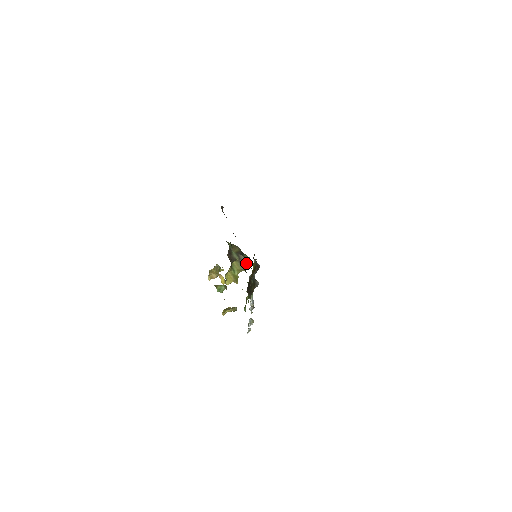
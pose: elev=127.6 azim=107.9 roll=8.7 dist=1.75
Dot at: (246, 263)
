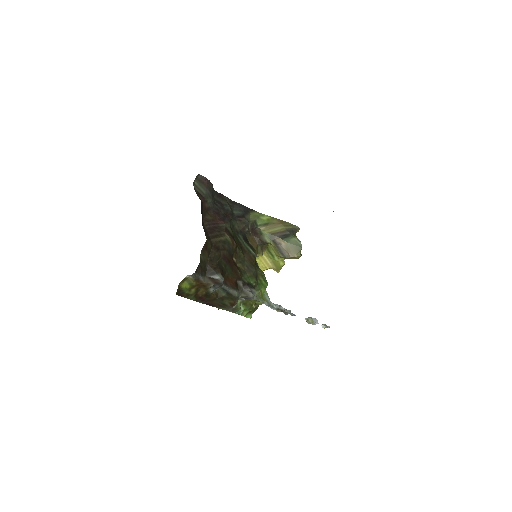
Dot at: (289, 250)
